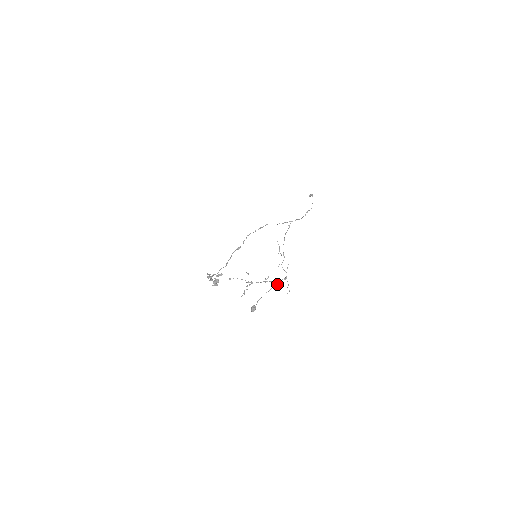
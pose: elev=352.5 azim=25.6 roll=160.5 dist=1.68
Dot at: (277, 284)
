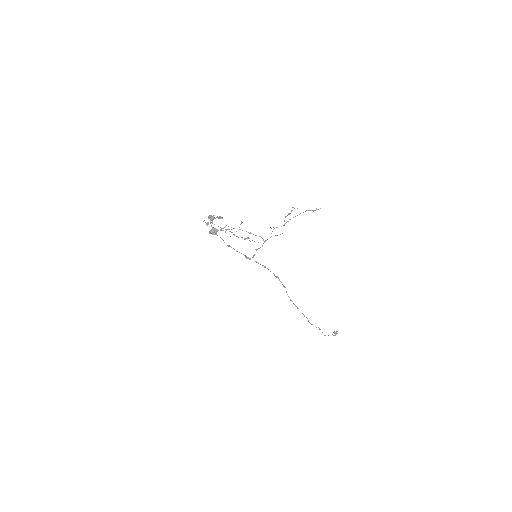
Dot at: occluded
